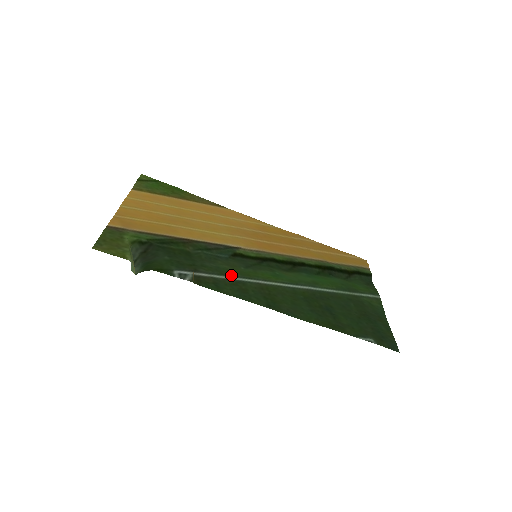
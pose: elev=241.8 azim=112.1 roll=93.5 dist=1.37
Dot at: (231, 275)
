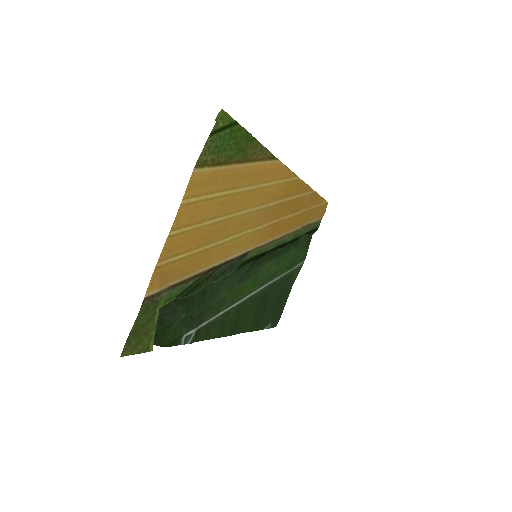
Dot at: (224, 308)
